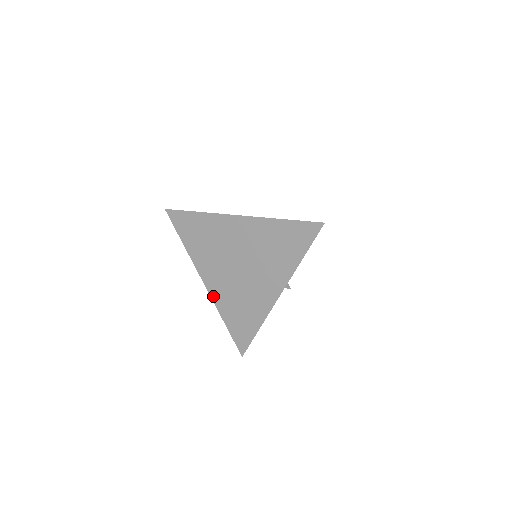
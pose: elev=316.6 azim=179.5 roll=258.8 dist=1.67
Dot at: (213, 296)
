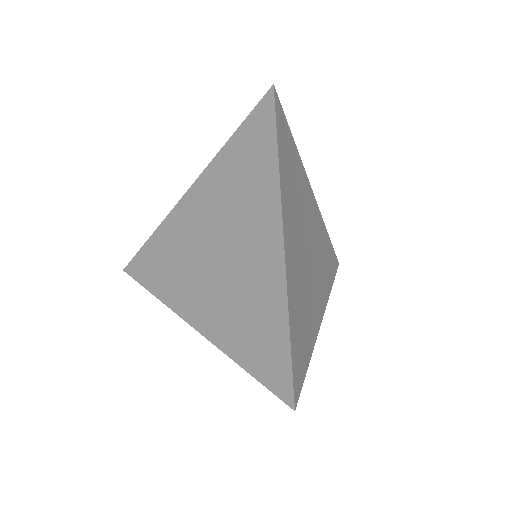
Dot at: (175, 211)
